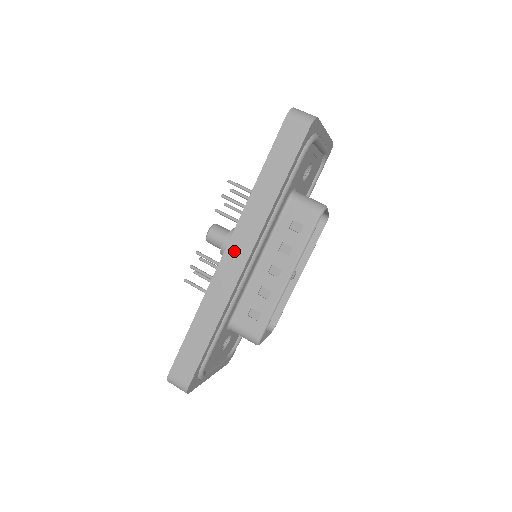
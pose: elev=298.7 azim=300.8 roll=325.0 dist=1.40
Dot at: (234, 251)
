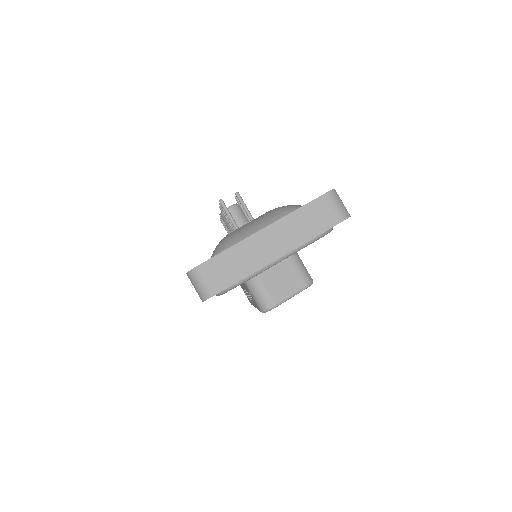
Dot at: occluded
